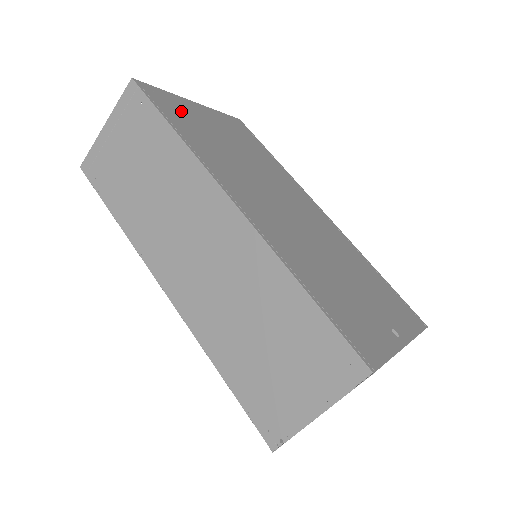
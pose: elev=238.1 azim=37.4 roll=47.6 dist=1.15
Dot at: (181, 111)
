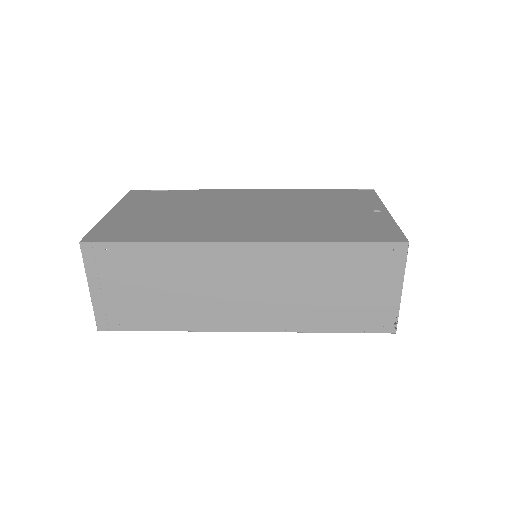
Dot at: (124, 227)
